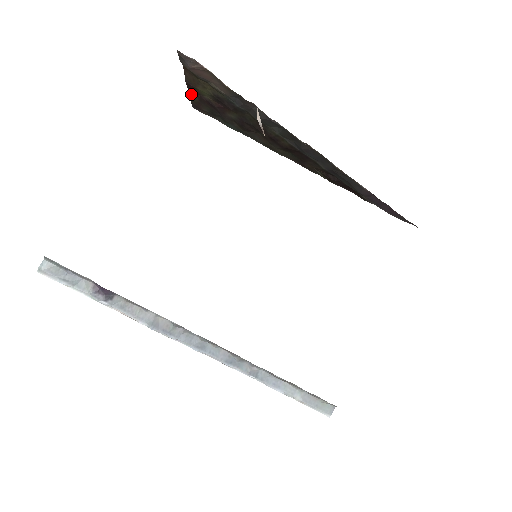
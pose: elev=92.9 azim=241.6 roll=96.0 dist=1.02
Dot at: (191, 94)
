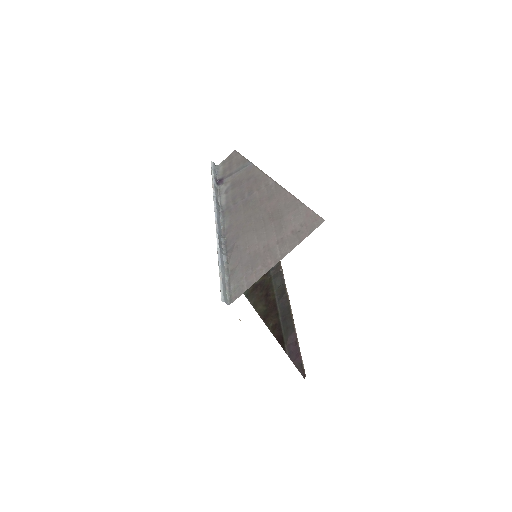
Dot at: occluded
